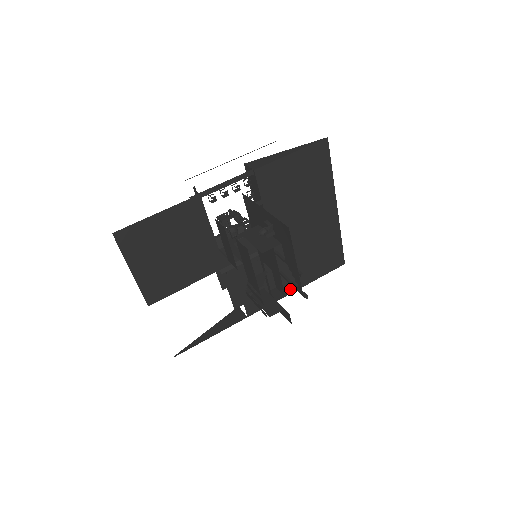
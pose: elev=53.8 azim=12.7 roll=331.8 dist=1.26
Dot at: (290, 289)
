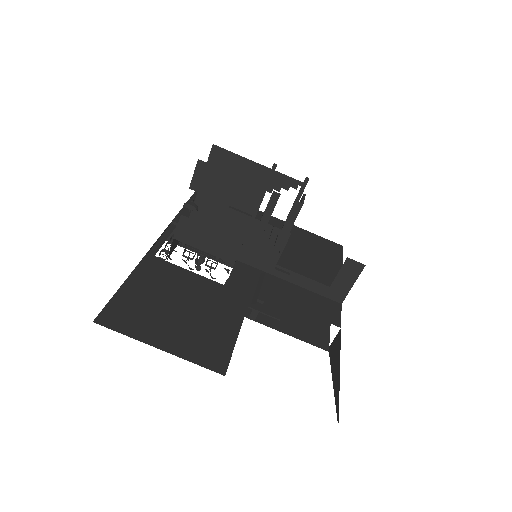
Dot at: occluded
